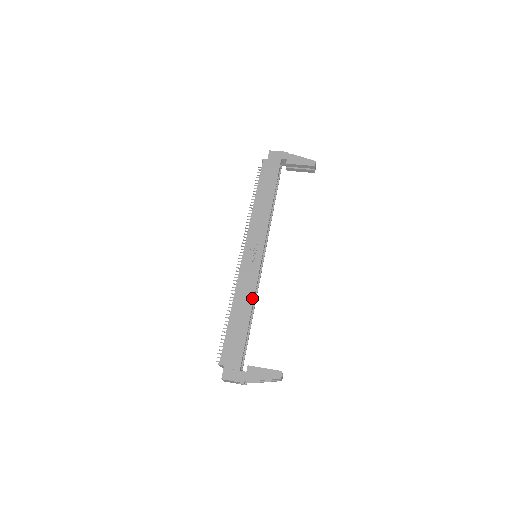
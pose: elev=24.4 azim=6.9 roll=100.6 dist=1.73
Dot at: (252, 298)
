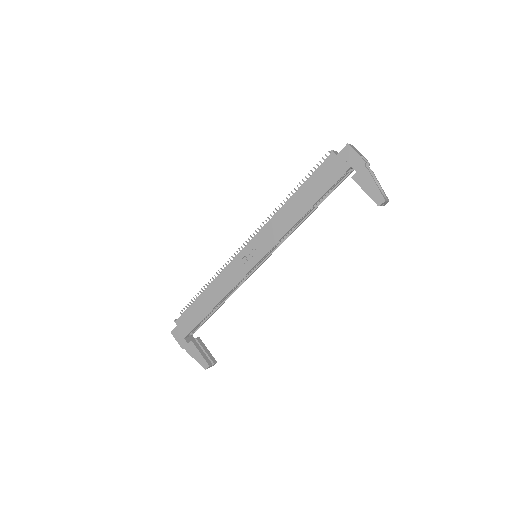
Dot at: (224, 294)
